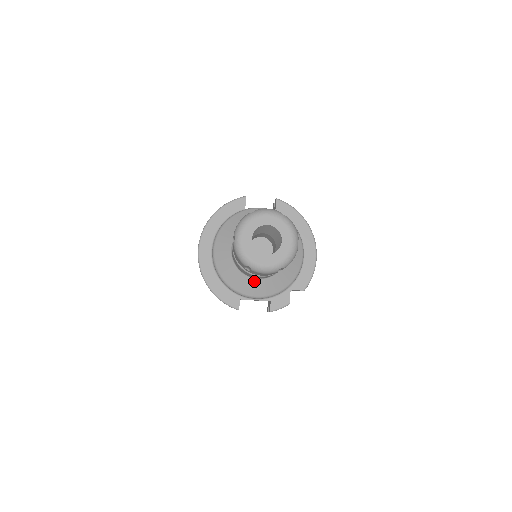
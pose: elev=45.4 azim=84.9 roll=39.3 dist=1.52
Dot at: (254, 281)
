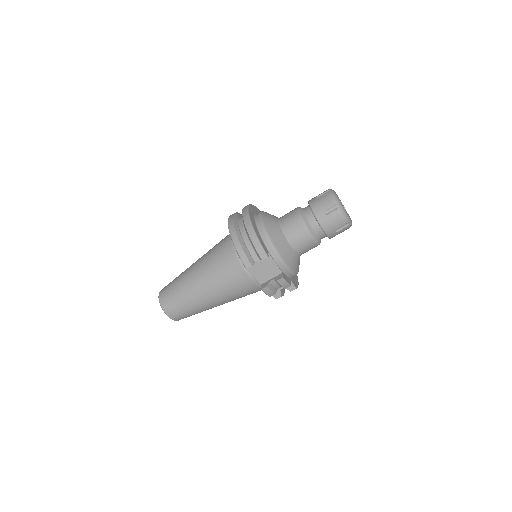
Dot at: (288, 246)
